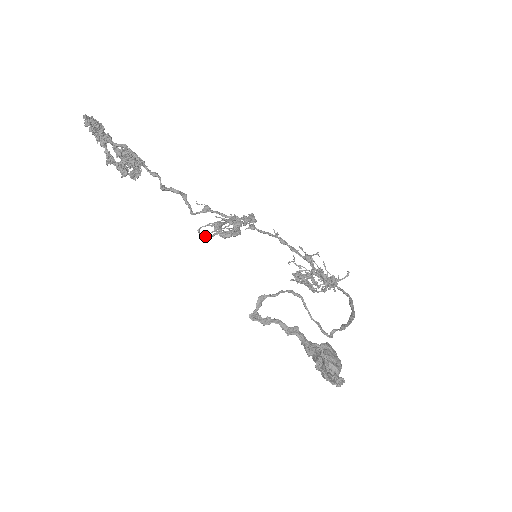
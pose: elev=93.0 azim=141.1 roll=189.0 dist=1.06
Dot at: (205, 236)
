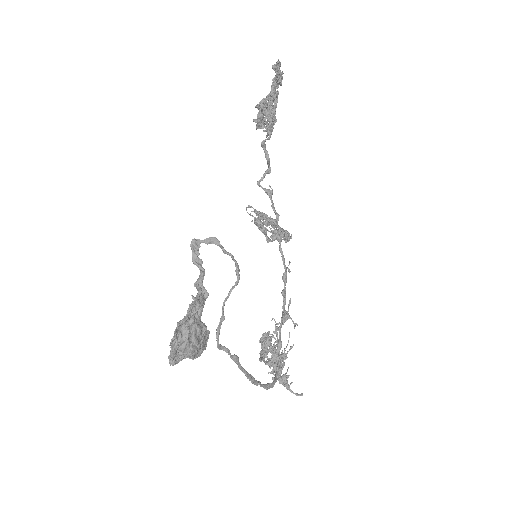
Dot at: occluded
